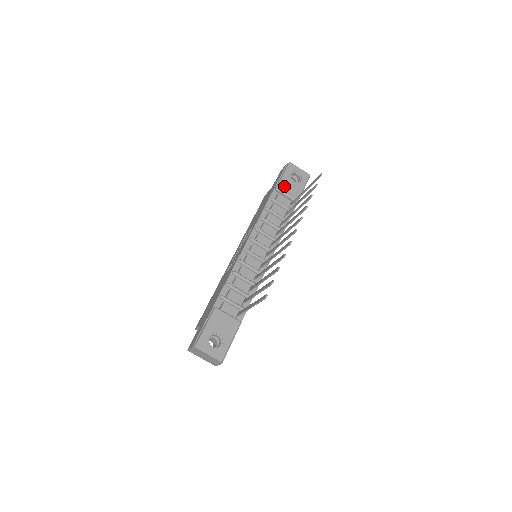
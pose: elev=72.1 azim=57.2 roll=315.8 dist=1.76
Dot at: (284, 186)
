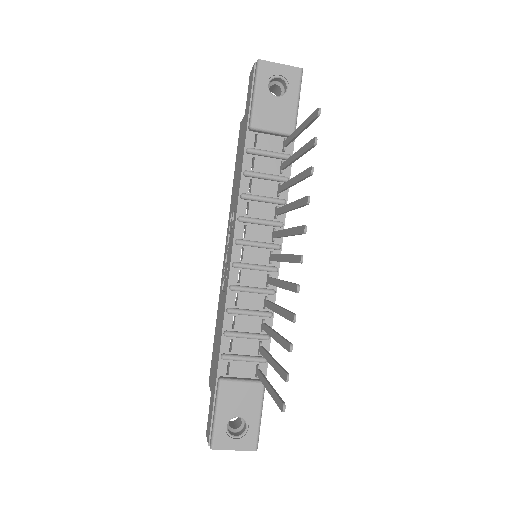
Dot at: (262, 116)
